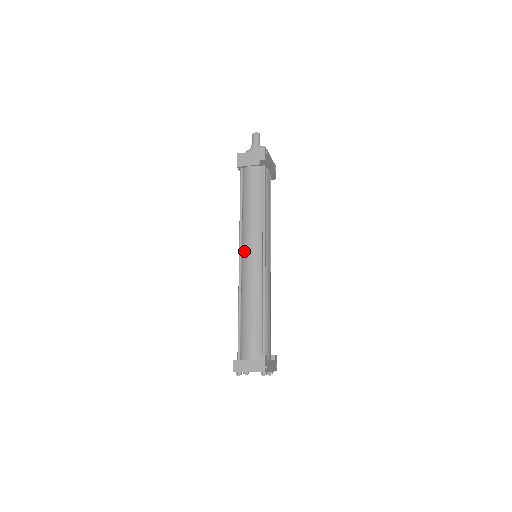
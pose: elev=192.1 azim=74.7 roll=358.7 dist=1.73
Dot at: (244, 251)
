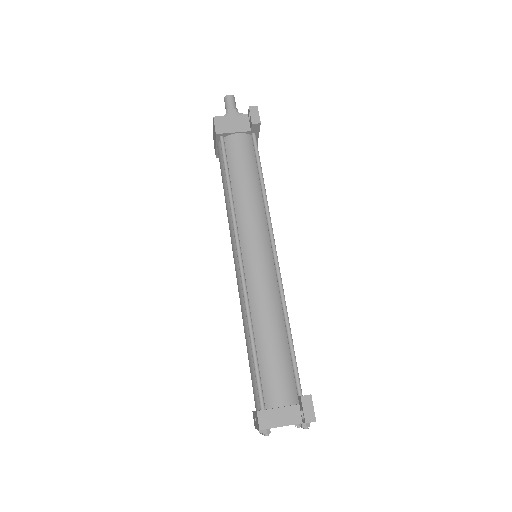
Dot at: (245, 248)
